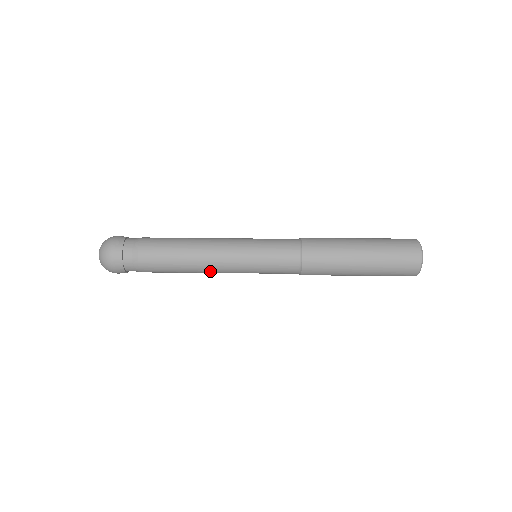
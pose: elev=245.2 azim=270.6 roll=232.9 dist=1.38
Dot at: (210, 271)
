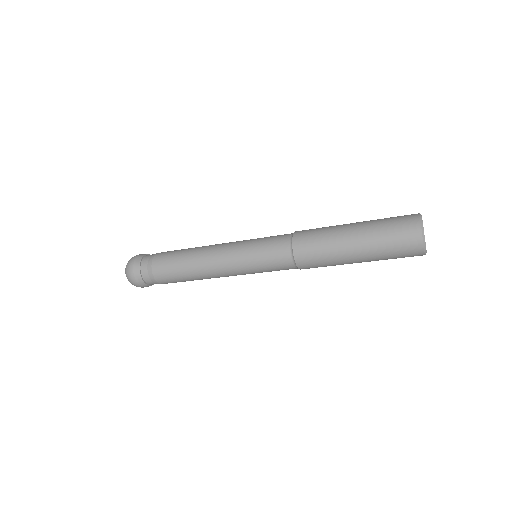
Dot at: (216, 277)
